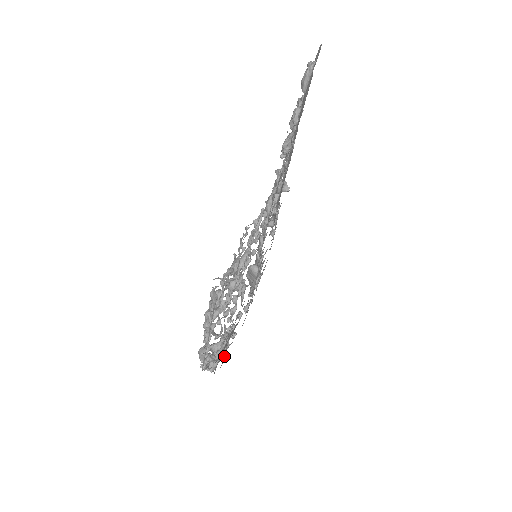
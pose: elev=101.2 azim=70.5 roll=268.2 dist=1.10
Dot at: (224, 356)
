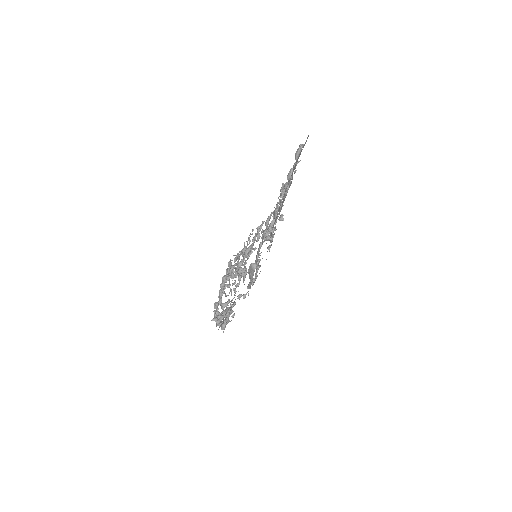
Dot at: occluded
